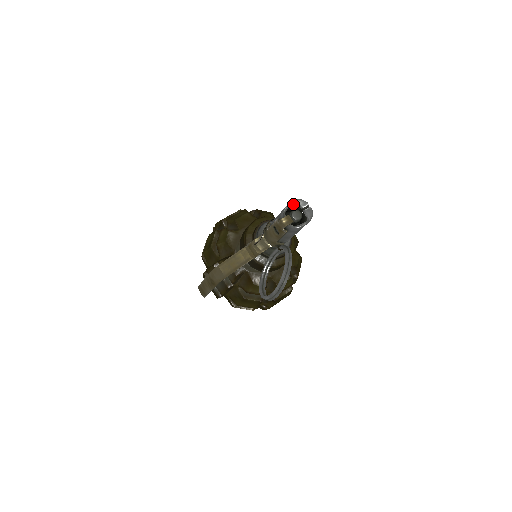
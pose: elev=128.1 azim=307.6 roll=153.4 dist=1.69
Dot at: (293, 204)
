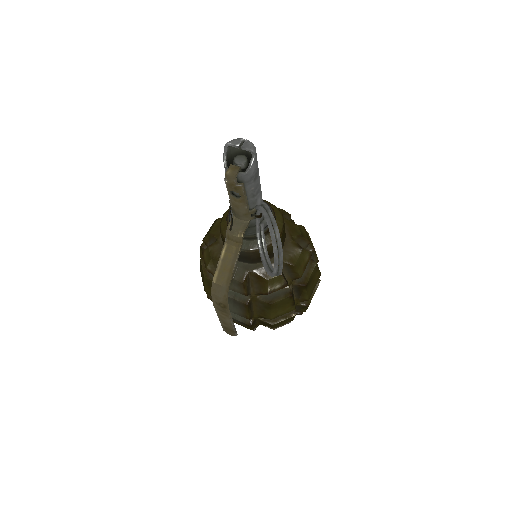
Dot at: (229, 153)
